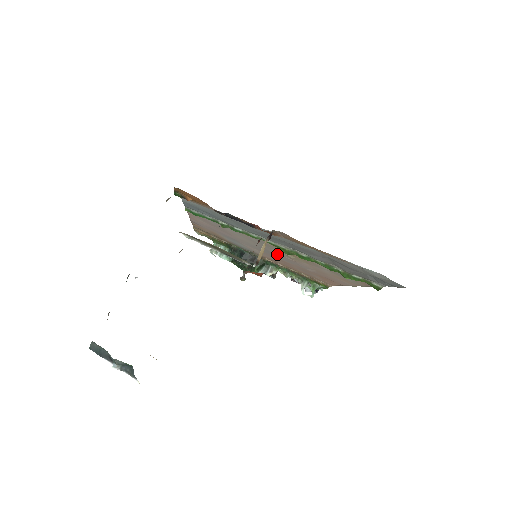
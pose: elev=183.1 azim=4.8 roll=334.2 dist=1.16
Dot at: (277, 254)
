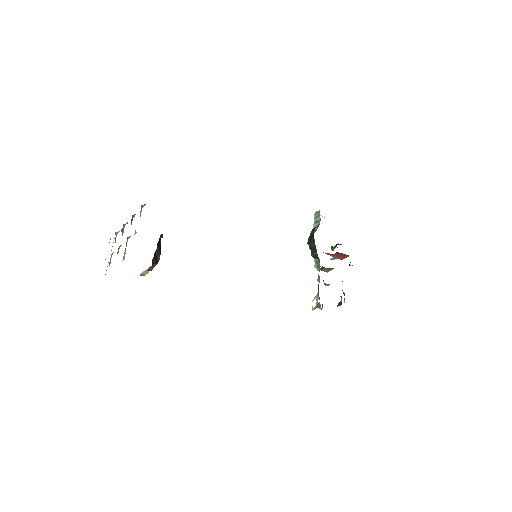
Dot at: occluded
